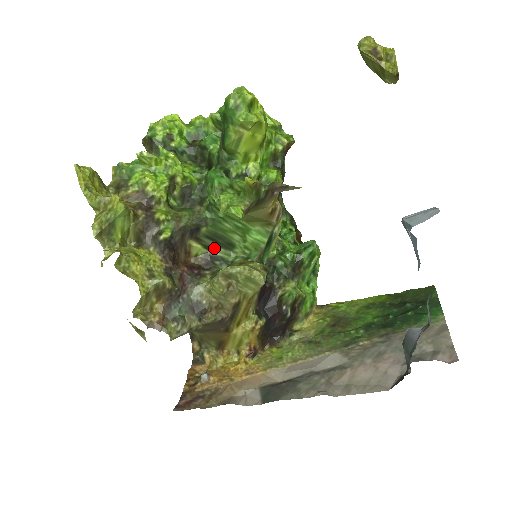
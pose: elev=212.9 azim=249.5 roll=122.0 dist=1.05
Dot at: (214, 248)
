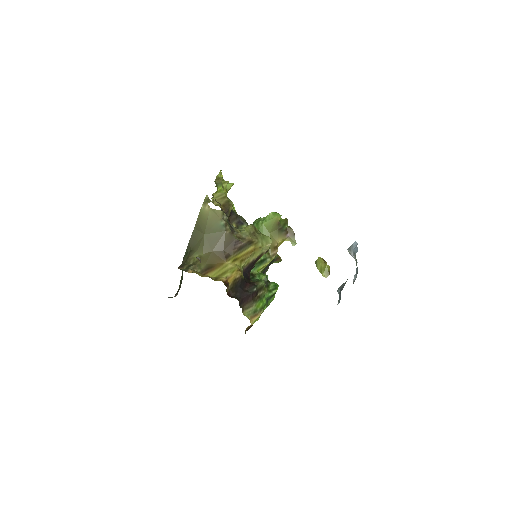
Dot at: occluded
